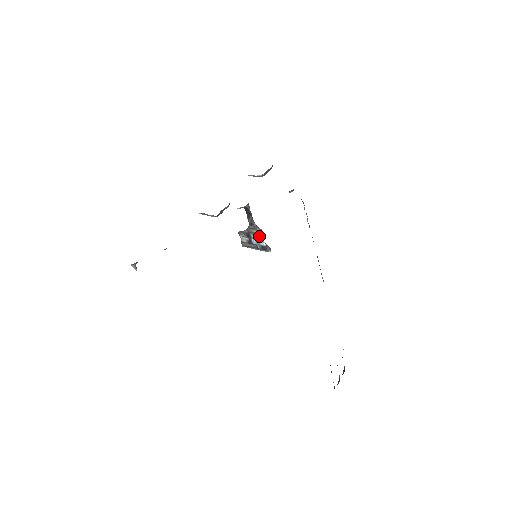
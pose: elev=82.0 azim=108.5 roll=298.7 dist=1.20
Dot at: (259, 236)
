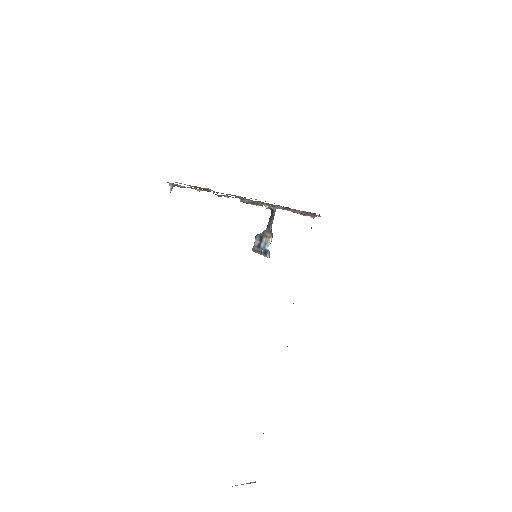
Dot at: (268, 239)
